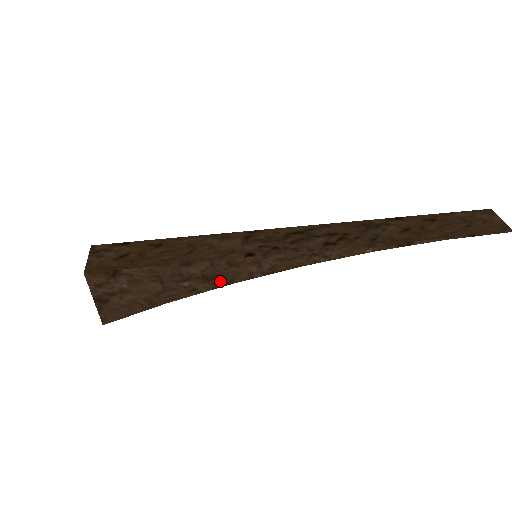
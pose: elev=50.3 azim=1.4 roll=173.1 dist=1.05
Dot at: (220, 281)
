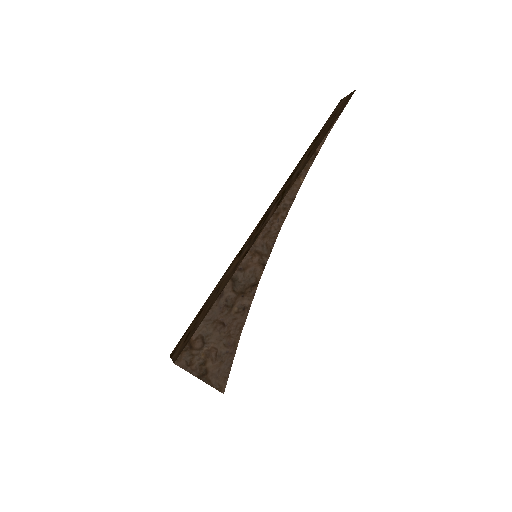
Dot at: (251, 287)
